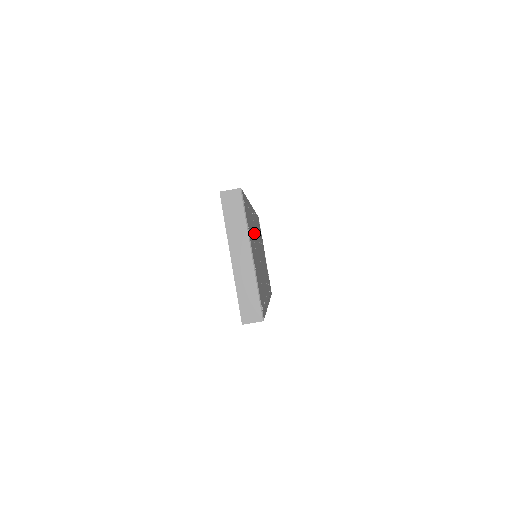
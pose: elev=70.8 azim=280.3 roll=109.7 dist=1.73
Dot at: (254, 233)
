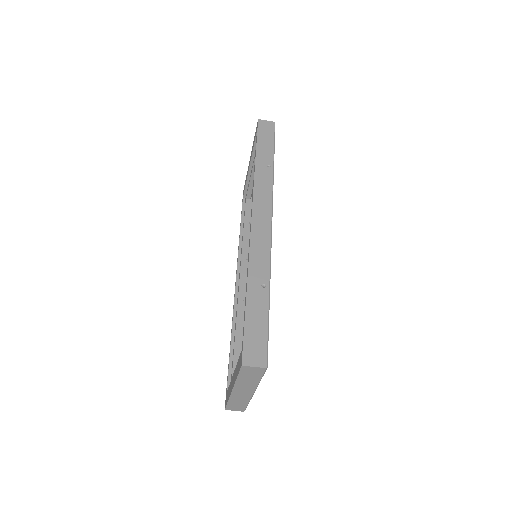
Dot at: occluded
